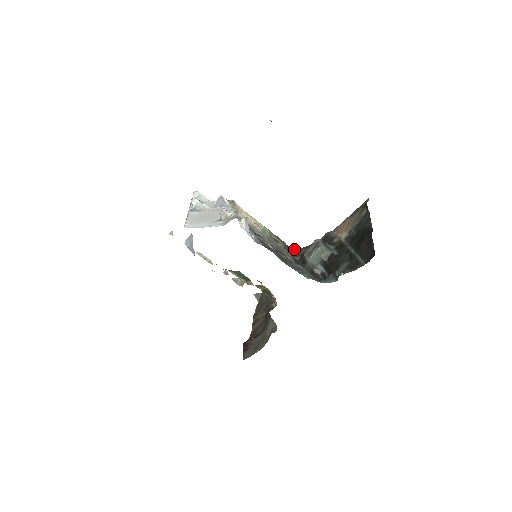
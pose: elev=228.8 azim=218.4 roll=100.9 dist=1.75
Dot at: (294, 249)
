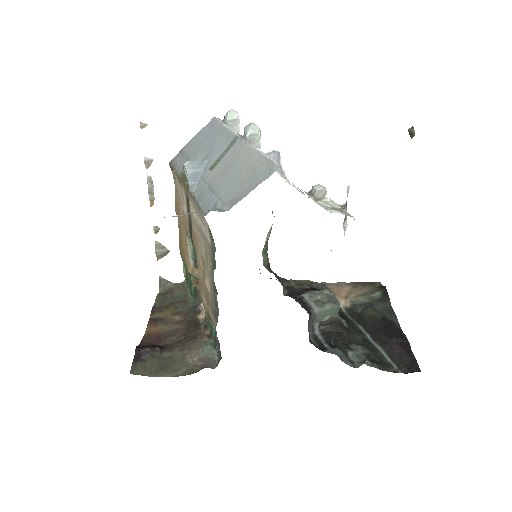
Dot at: occluded
